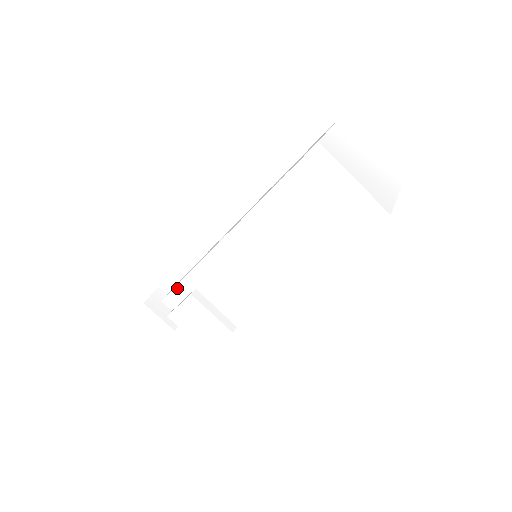
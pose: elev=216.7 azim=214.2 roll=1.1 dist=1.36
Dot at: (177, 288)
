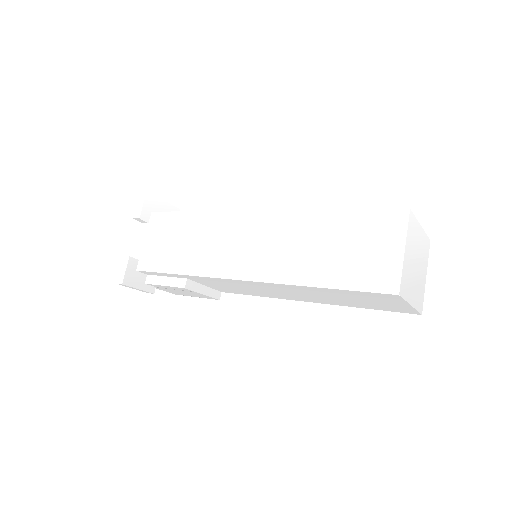
Dot at: (162, 273)
